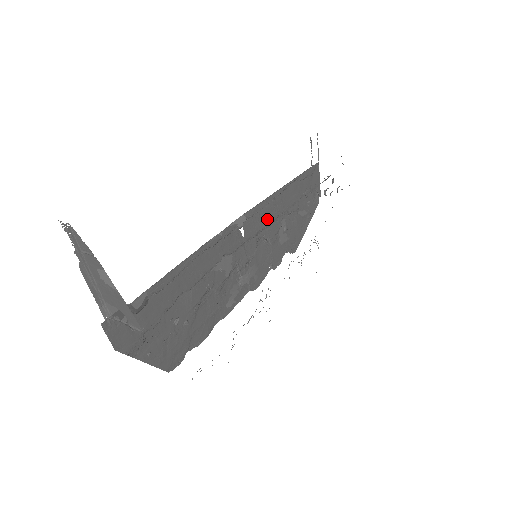
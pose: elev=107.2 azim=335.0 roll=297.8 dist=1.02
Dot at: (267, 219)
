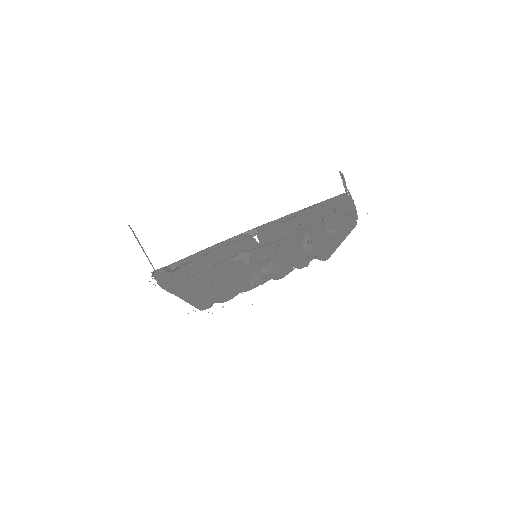
Dot at: (284, 233)
